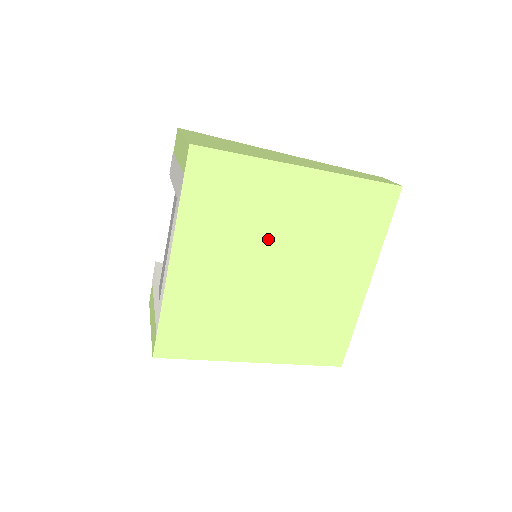
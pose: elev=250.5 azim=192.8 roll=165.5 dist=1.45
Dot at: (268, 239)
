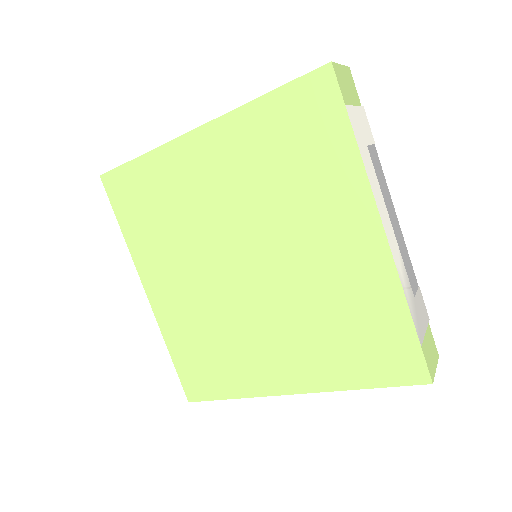
Dot at: (212, 231)
